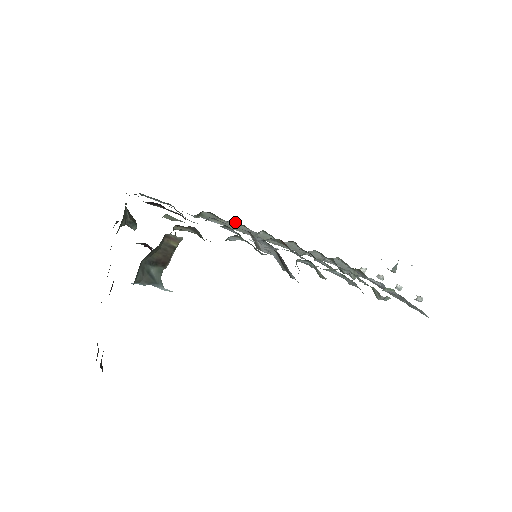
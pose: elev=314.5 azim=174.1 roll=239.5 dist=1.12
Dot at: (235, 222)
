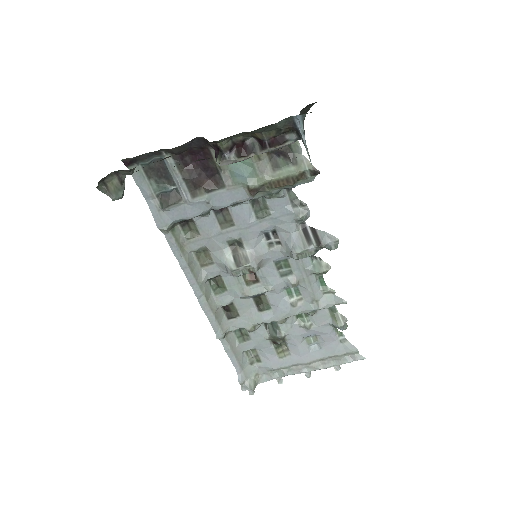
Dot at: (196, 254)
